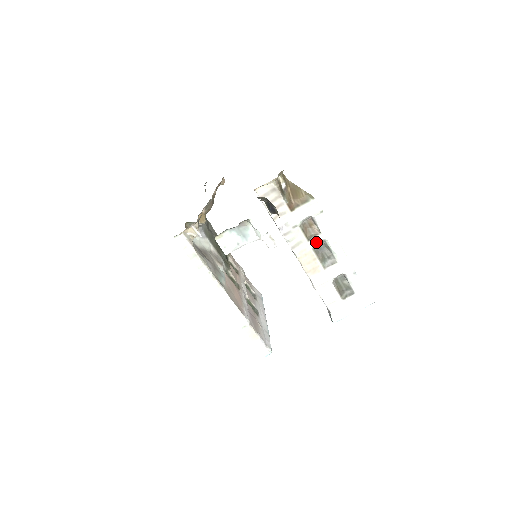
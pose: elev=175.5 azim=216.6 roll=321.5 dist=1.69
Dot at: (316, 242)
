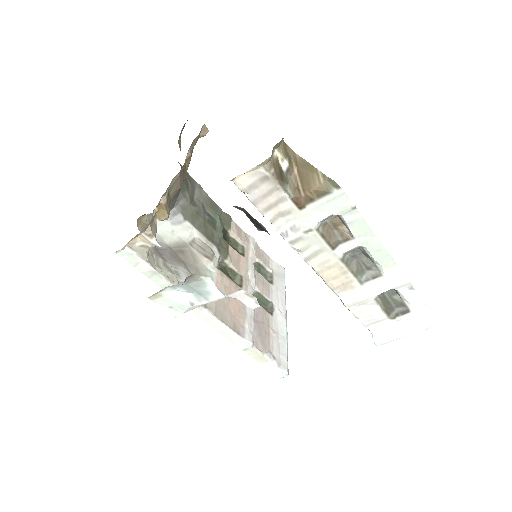
Dot at: (346, 250)
